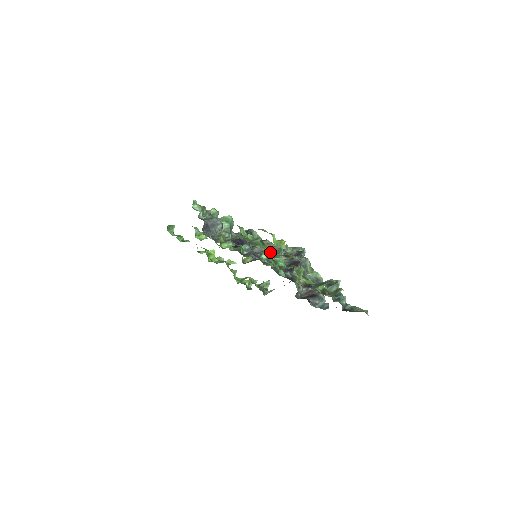
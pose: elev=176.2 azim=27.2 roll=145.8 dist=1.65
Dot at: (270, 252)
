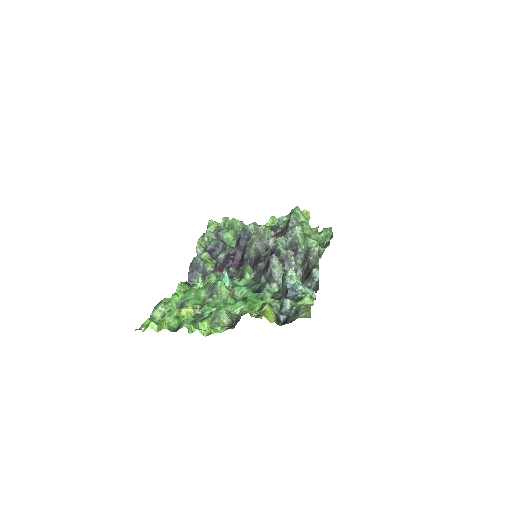
Dot at: (180, 320)
